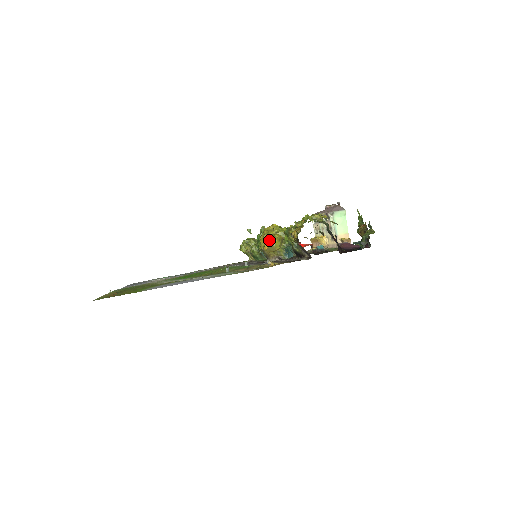
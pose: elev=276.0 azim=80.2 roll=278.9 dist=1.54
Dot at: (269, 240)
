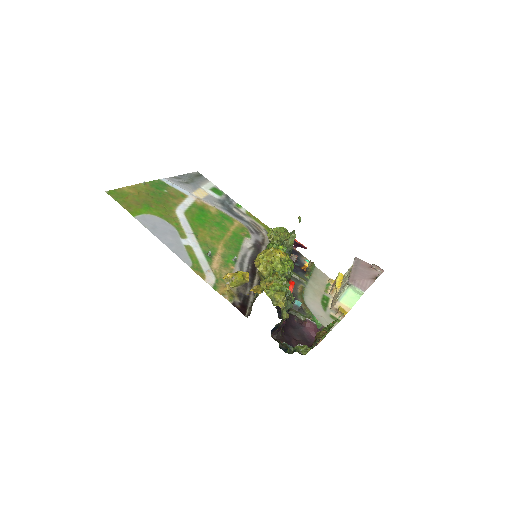
Dot at: (231, 275)
